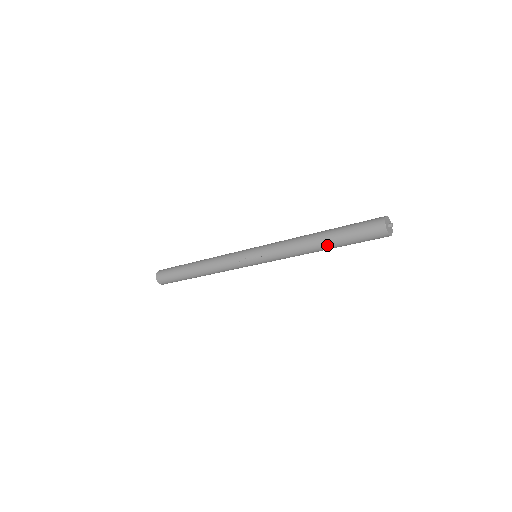
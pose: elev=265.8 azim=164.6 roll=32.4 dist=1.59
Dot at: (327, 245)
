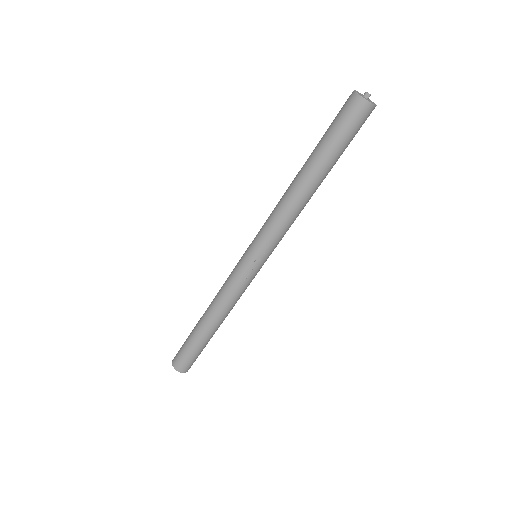
Dot at: (321, 176)
